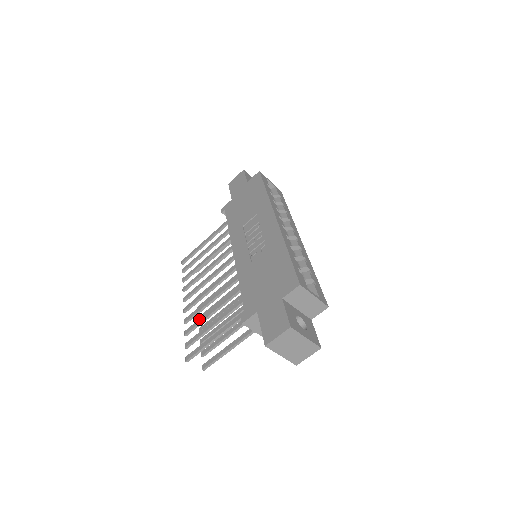
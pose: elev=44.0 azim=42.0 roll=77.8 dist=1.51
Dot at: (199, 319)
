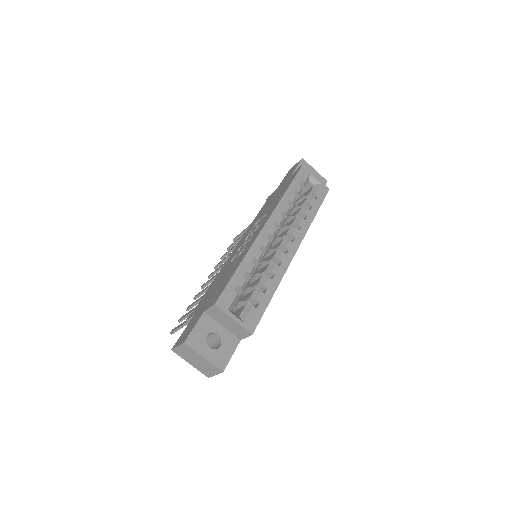
Dot at: (196, 300)
